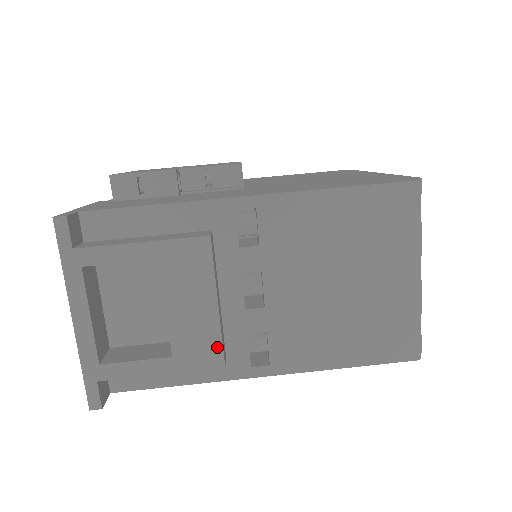
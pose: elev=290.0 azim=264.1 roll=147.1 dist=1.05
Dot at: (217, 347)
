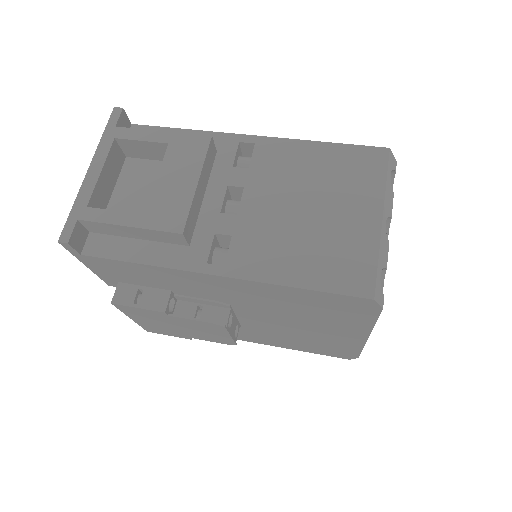
Dot at: (183, 215)
